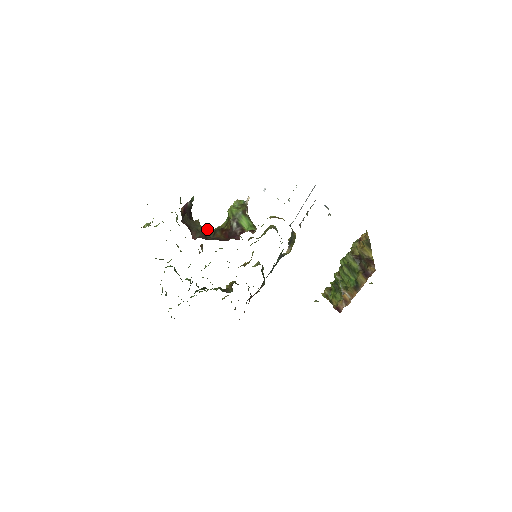
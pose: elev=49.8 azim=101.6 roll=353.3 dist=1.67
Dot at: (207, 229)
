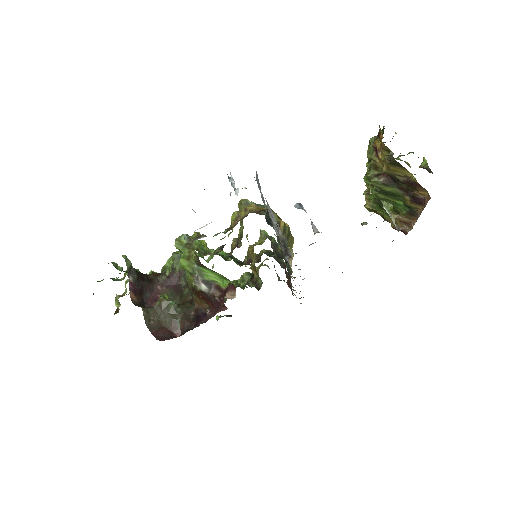
Dot at: (176, 267)
